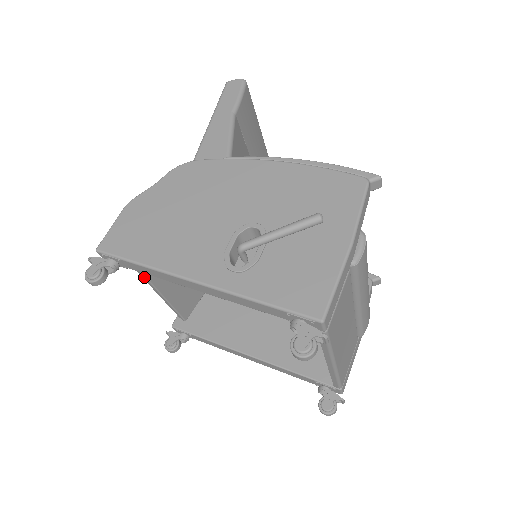
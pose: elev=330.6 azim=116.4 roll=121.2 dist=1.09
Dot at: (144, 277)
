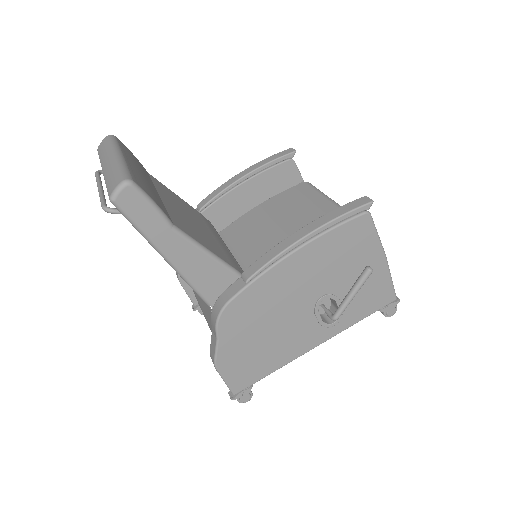
Dot at: occluded
